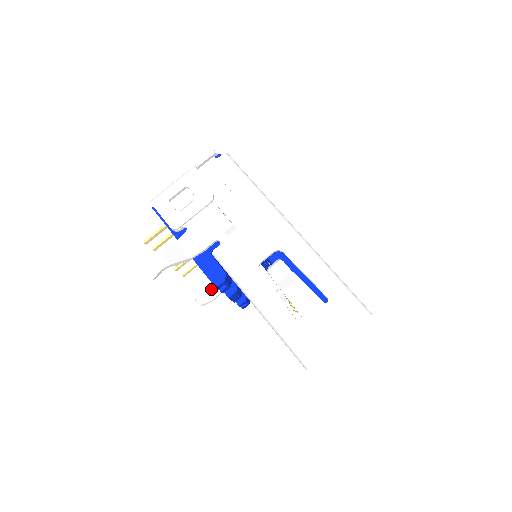
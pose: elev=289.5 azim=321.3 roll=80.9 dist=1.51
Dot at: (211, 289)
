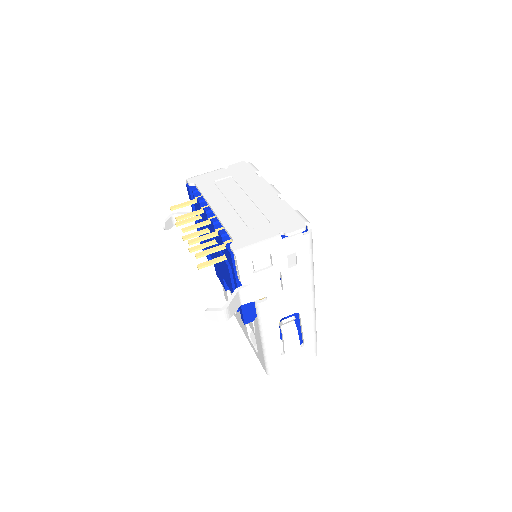
Dot at: occluded
